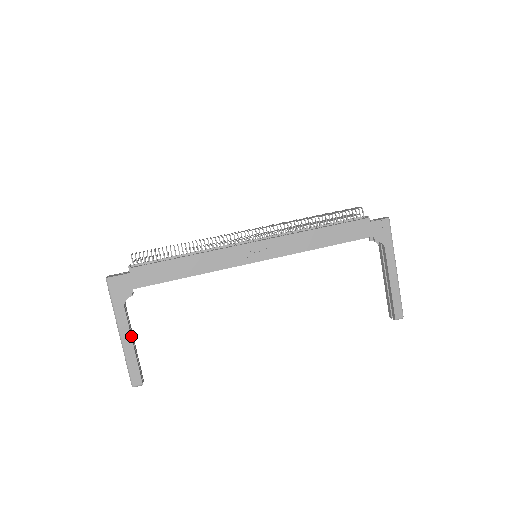
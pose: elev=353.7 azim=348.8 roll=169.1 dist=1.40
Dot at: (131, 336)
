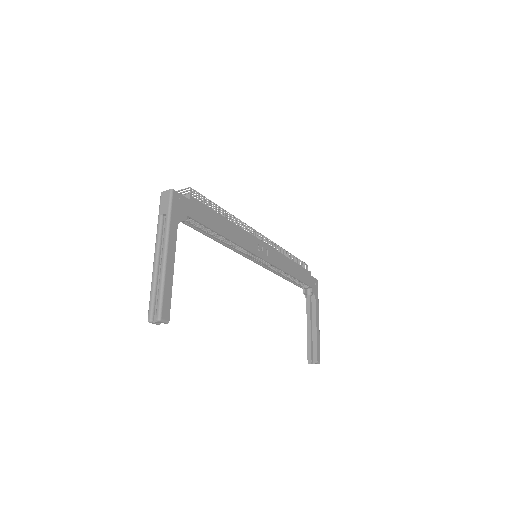
Dot at: (174, 260)
